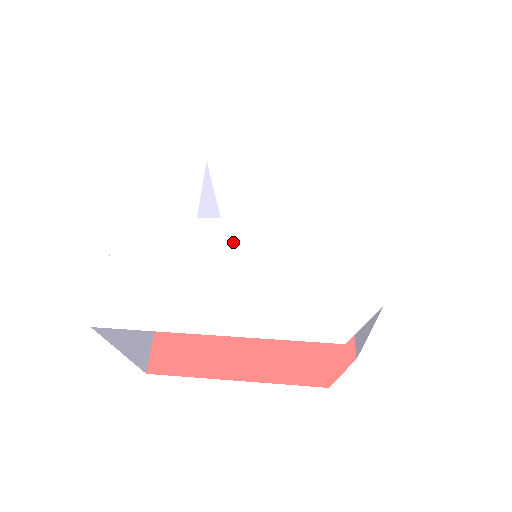
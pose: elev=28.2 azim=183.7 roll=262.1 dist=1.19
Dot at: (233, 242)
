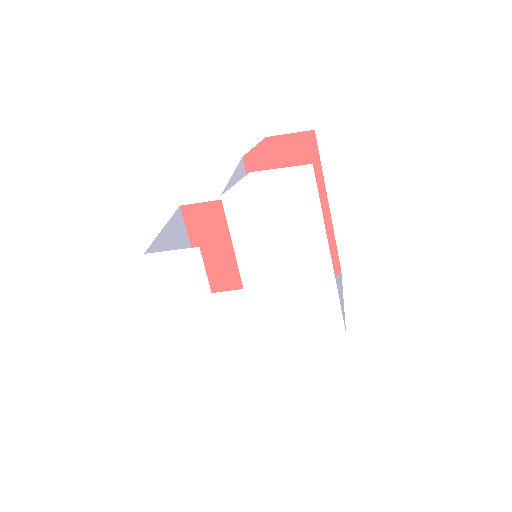
Dot at: (242, 307)
